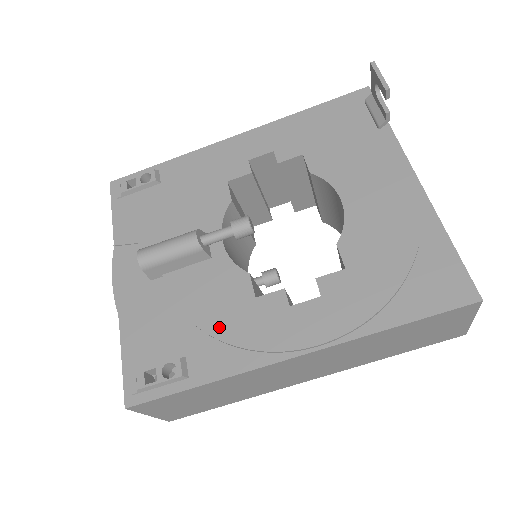
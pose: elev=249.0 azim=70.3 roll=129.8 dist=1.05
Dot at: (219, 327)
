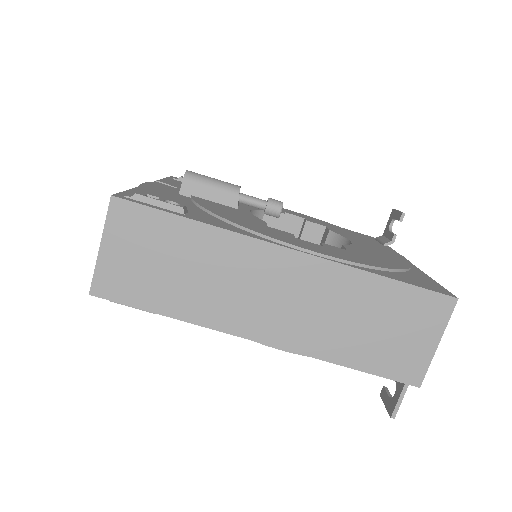
Dot at: (229, 217)
